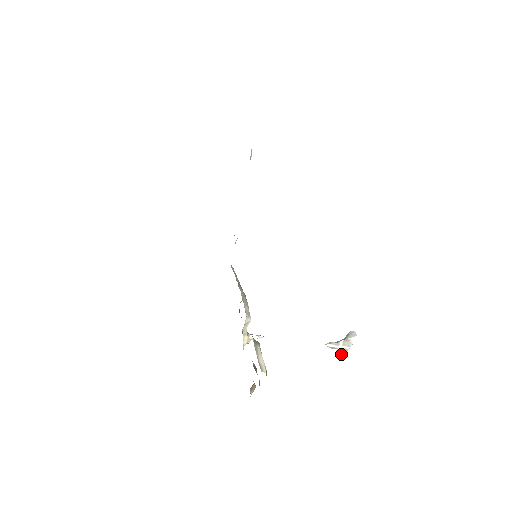
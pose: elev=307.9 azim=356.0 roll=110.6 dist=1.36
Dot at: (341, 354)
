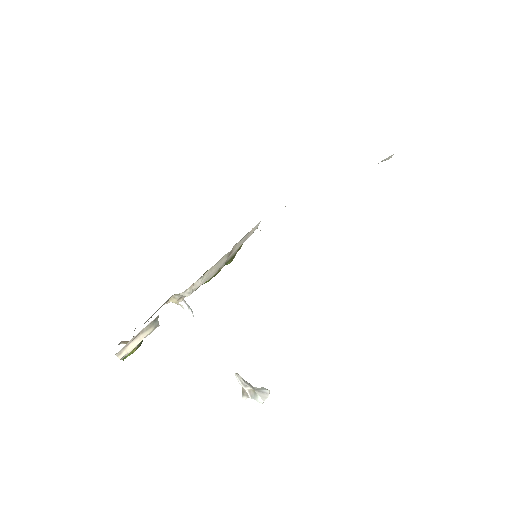
Dot at: (242, 392)
